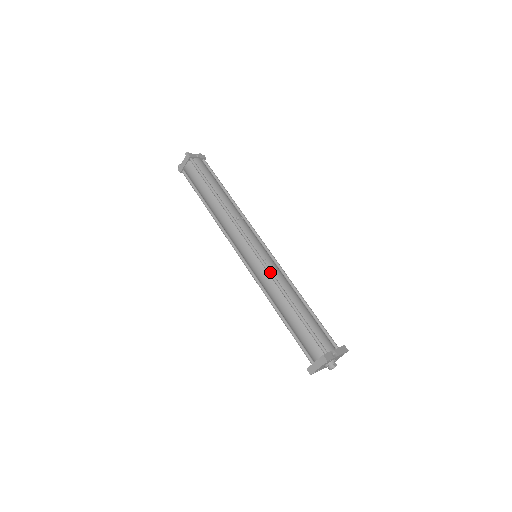
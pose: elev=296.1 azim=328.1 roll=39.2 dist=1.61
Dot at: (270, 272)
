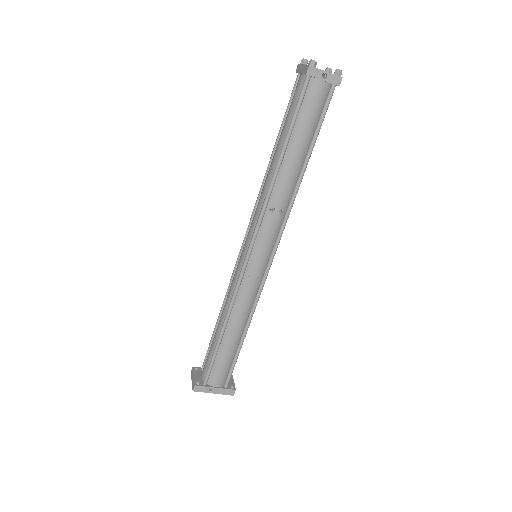
Dot at: (235, 291)
